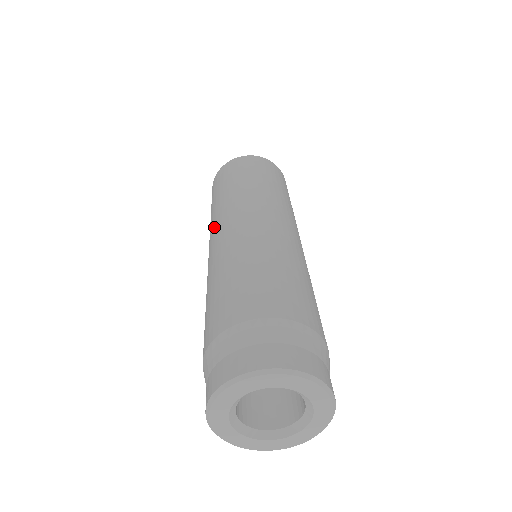
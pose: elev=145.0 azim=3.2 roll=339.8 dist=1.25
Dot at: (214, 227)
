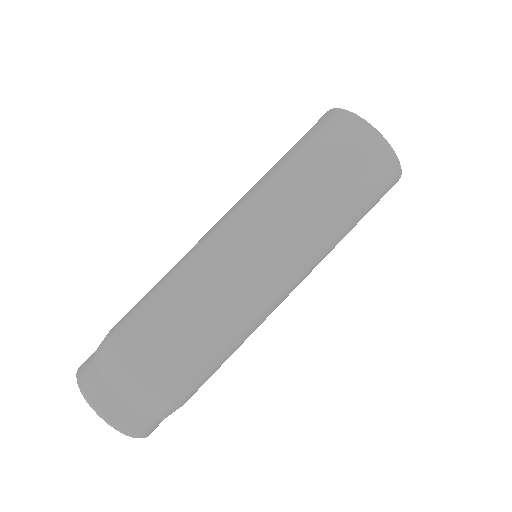
Dot at: (250, 215)
